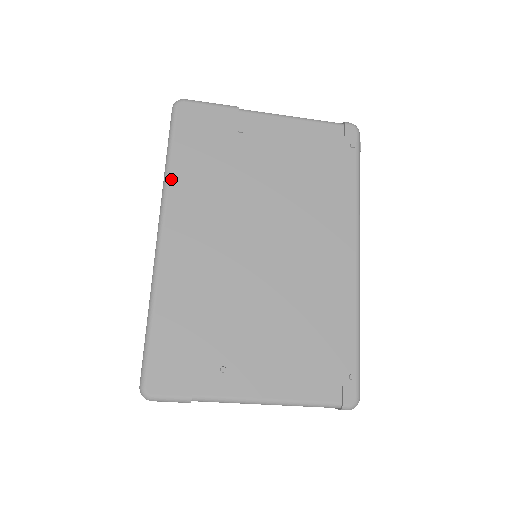
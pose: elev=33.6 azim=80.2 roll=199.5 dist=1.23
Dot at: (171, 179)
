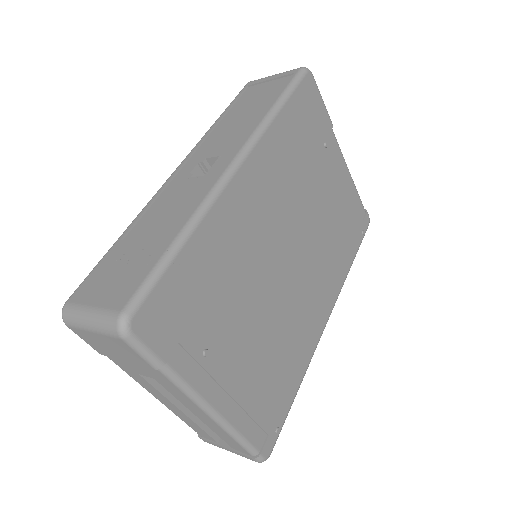
Dot at: (272, 126)
